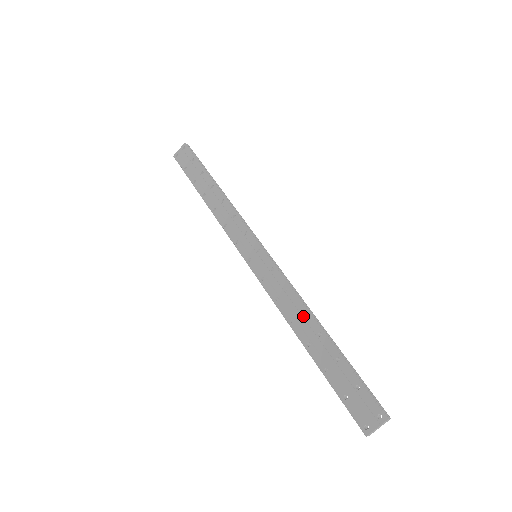
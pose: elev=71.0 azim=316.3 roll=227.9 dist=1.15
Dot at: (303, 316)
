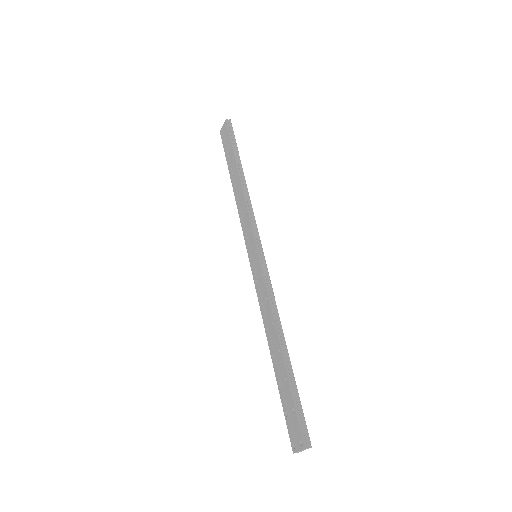
Dot at: (272, 329)
